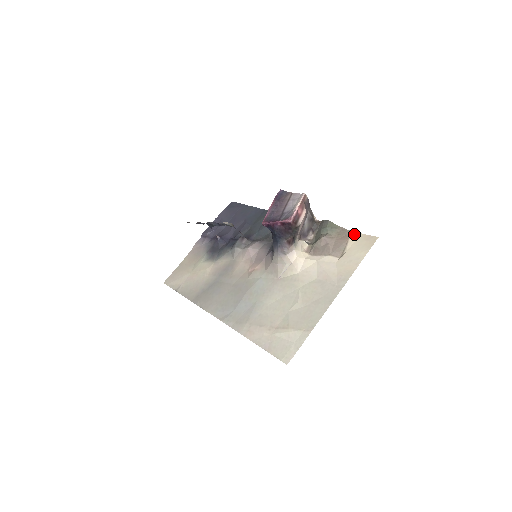
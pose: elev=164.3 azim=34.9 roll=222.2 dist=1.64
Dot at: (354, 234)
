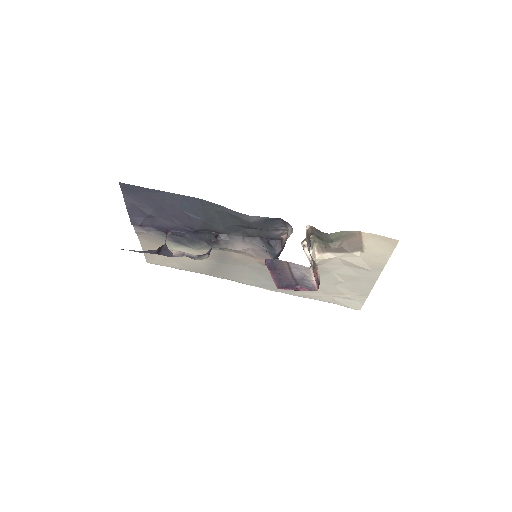
Dot at: (366, 235)
